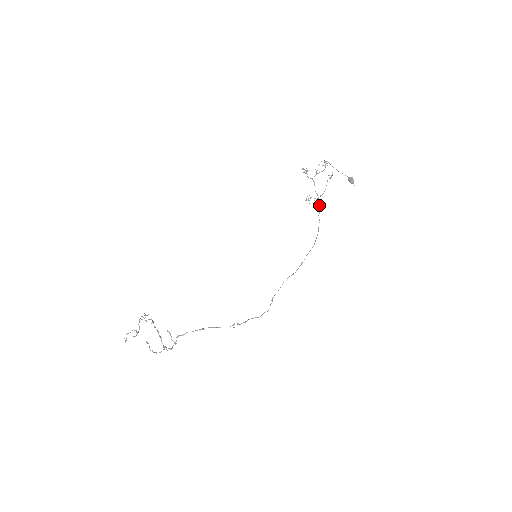
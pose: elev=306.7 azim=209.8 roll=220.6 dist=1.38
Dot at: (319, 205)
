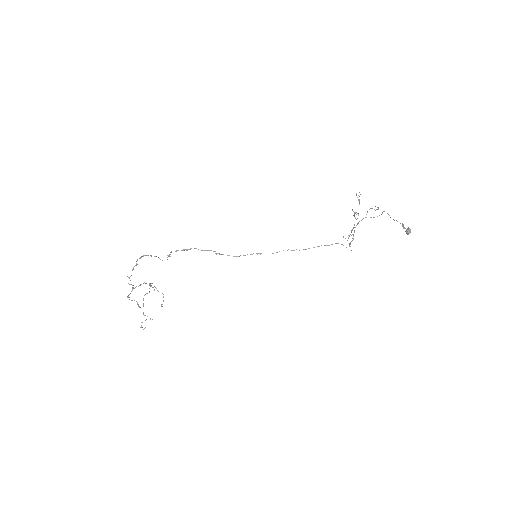
Dot at: (352, 240)
